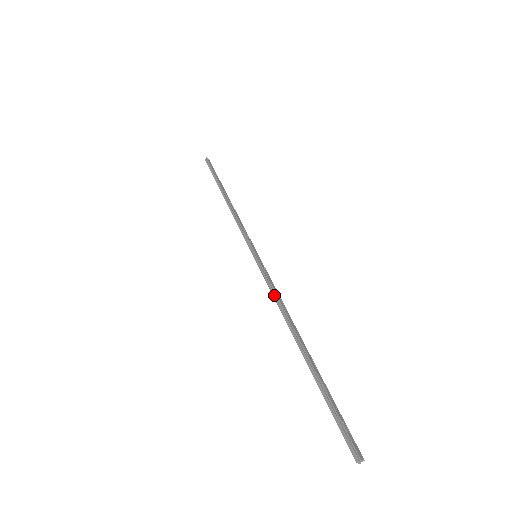
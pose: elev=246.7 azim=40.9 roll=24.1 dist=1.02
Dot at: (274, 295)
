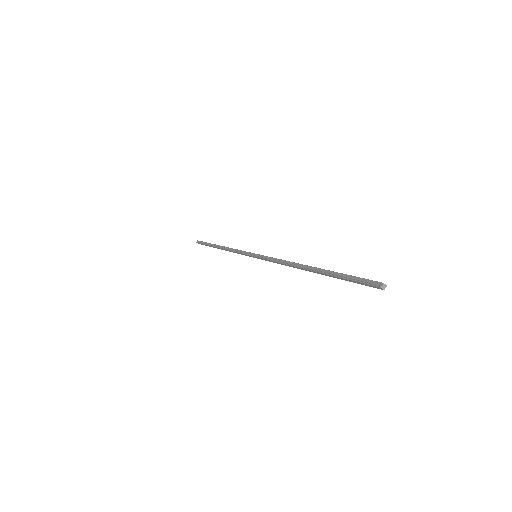
Dot at: (278, 261)
